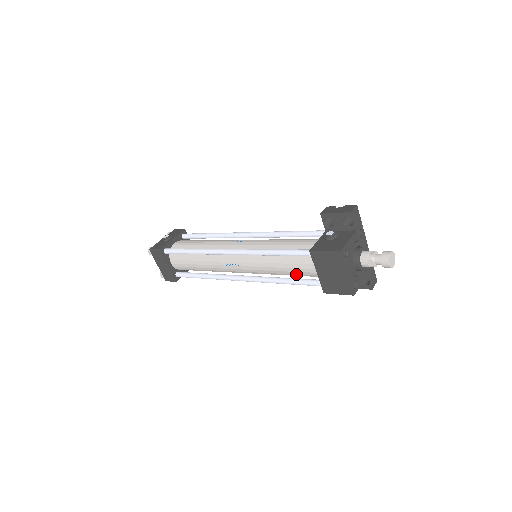
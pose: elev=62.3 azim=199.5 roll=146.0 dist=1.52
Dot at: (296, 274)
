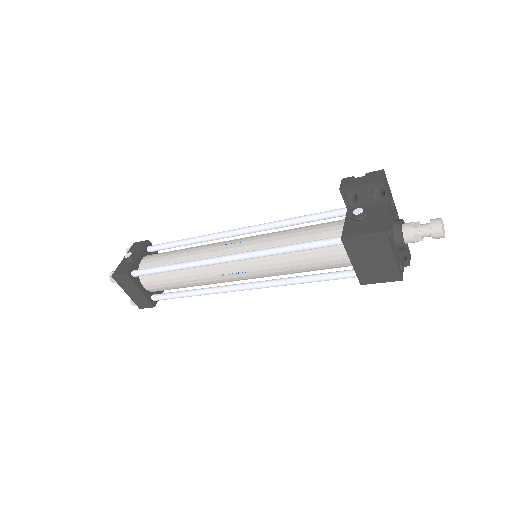
Dot at: (319, 269)
